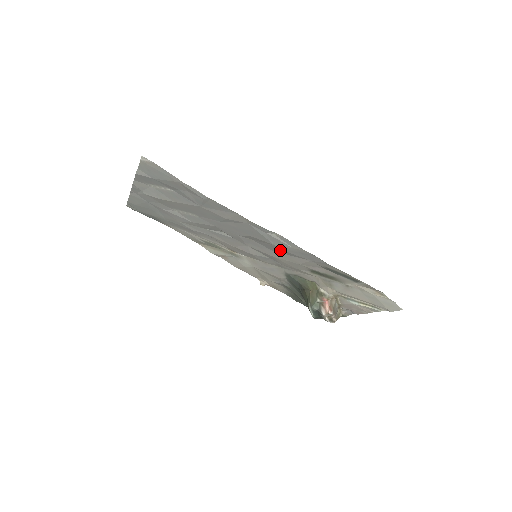
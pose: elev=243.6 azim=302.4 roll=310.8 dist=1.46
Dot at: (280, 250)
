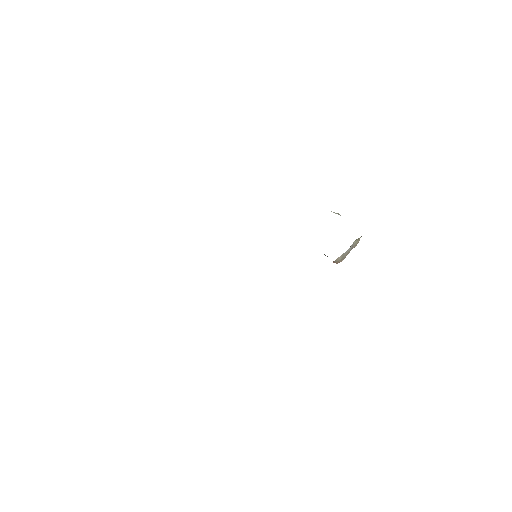
Dot at: occluded
